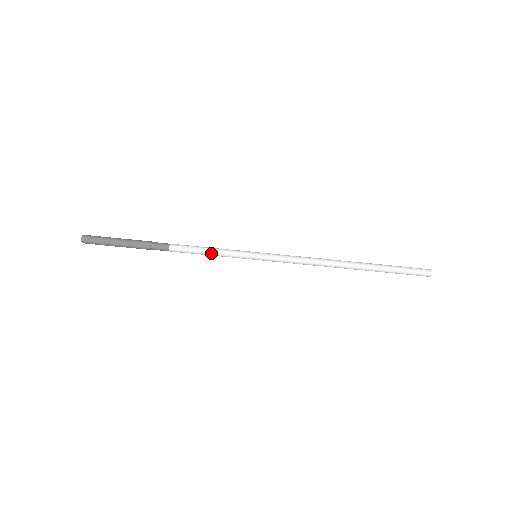
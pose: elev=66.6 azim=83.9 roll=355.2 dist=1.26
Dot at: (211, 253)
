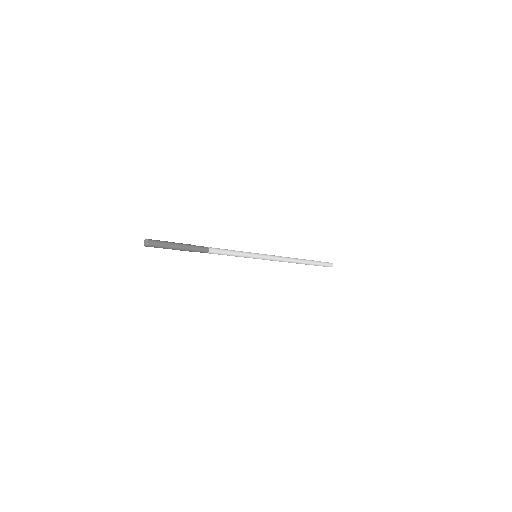
Dot at: occluded
